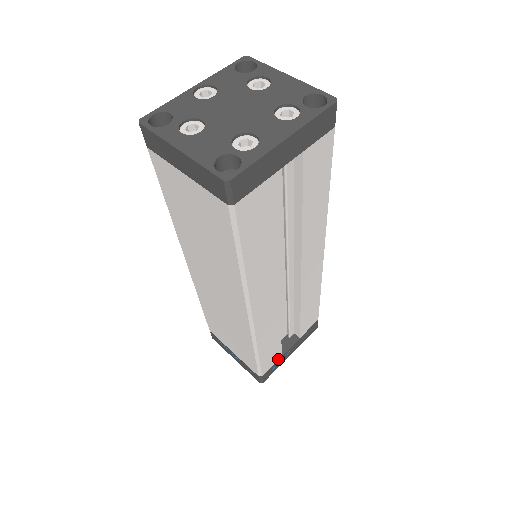
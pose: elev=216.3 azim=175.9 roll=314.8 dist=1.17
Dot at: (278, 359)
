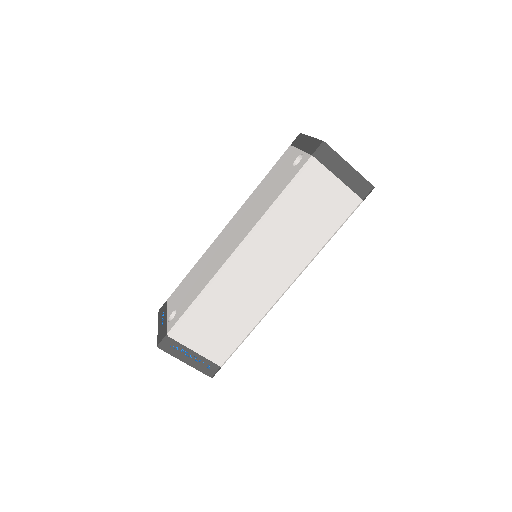
Dot at: occluded
